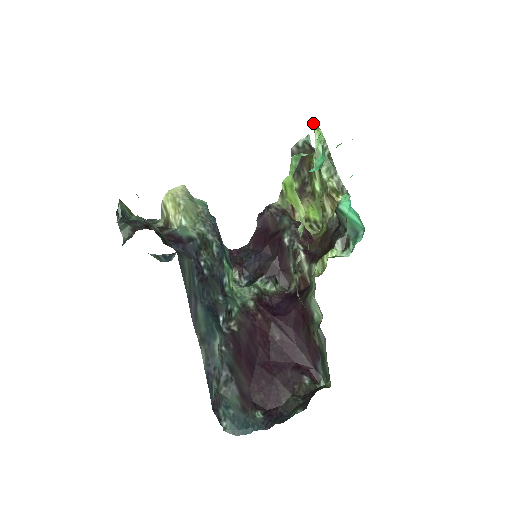
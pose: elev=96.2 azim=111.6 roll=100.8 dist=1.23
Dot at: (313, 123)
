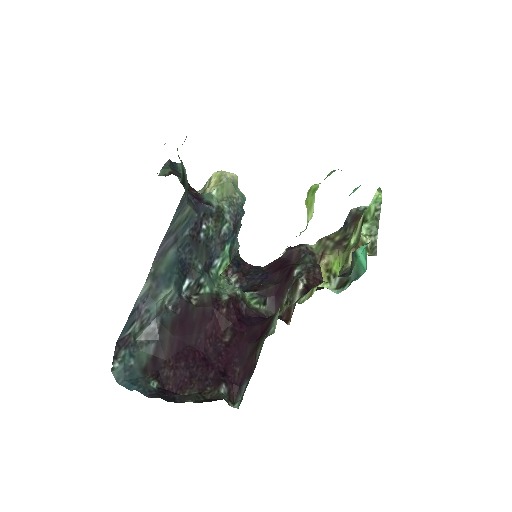
Dot at: (379, 187)
